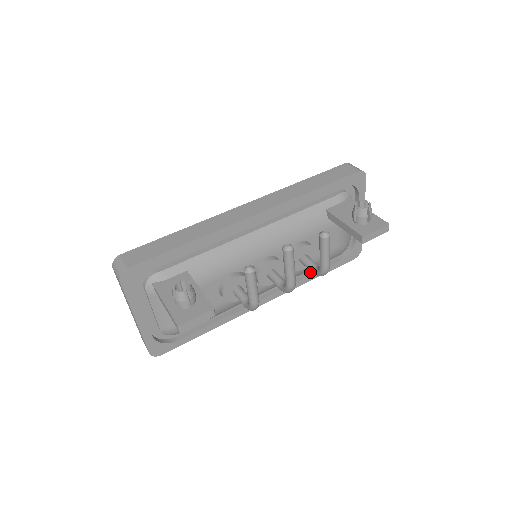
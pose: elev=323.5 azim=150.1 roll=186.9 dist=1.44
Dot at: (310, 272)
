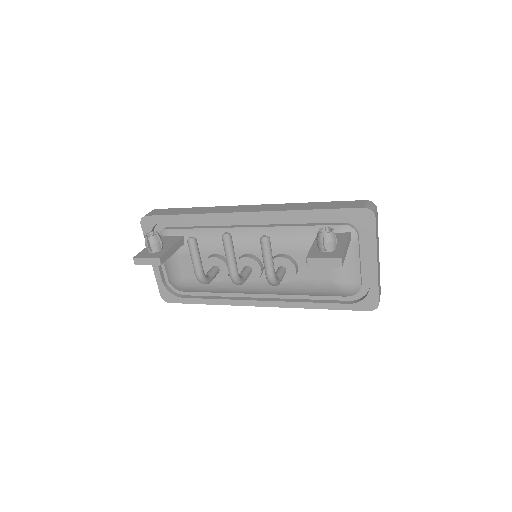
Dot at: (314, 300)
